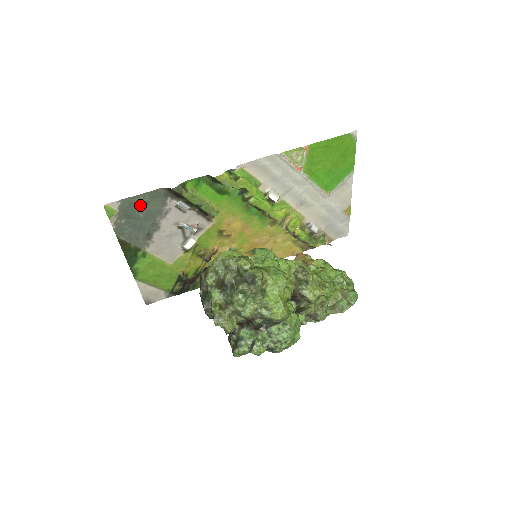
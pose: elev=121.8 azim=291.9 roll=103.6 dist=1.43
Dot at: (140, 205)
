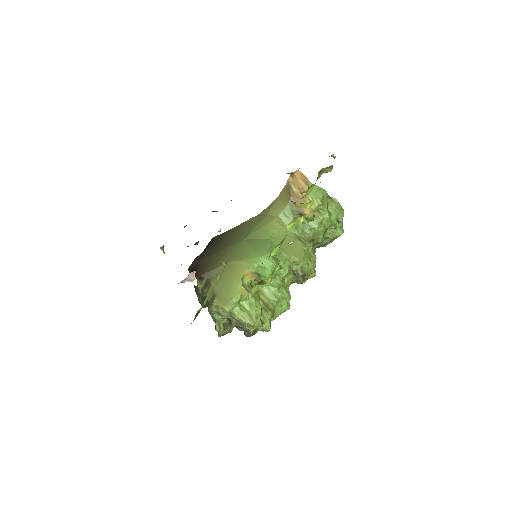
Dot at: occluded
